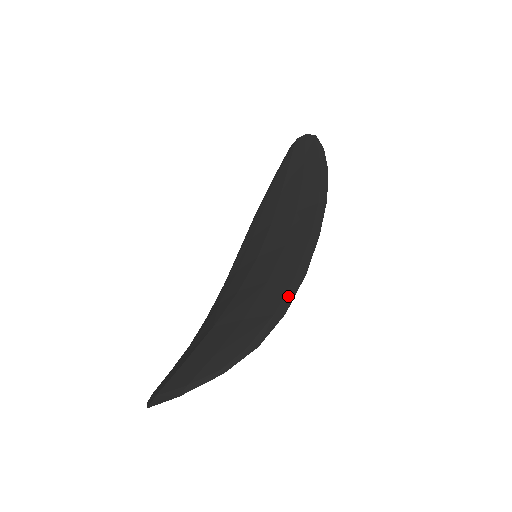
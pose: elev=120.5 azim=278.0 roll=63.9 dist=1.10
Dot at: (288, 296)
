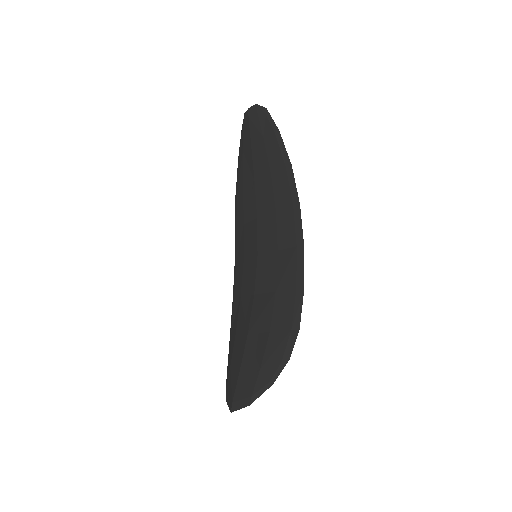
Dot at: (297, 311)
